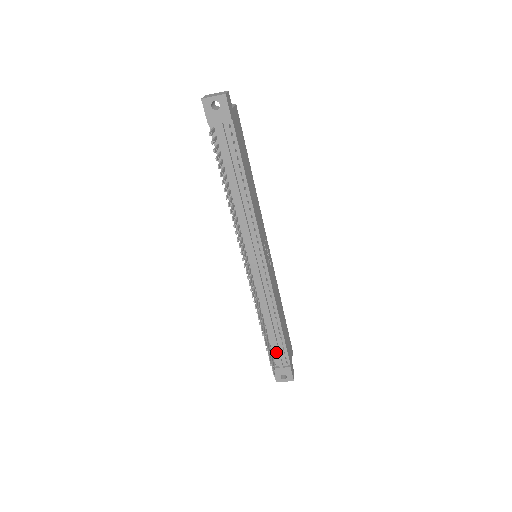
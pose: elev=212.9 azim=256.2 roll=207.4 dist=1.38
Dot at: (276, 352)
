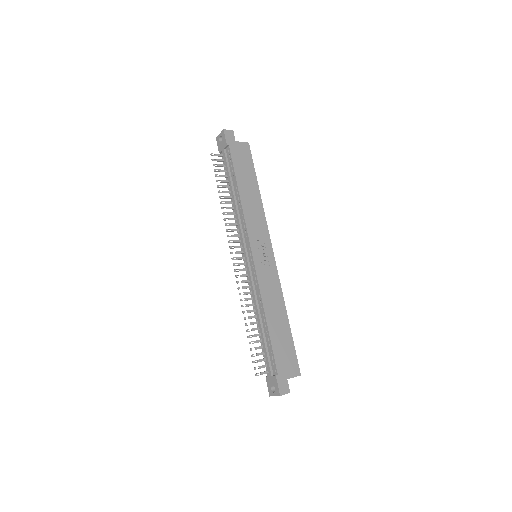
Dot at: (265, 355)
